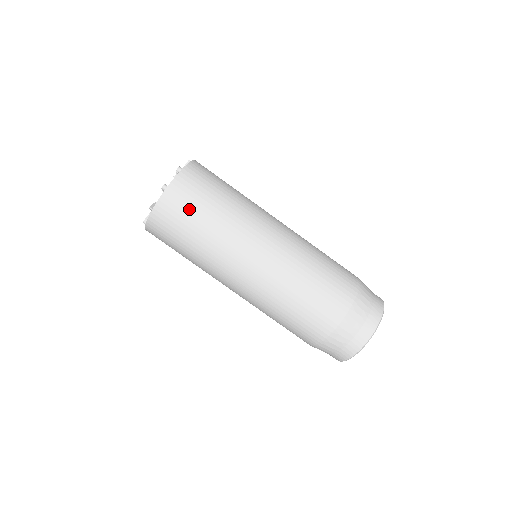
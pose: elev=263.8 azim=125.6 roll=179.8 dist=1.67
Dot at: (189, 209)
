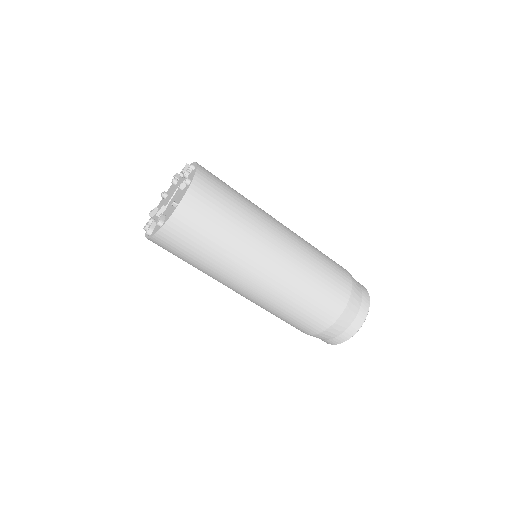
Dot at: (216, 201)
